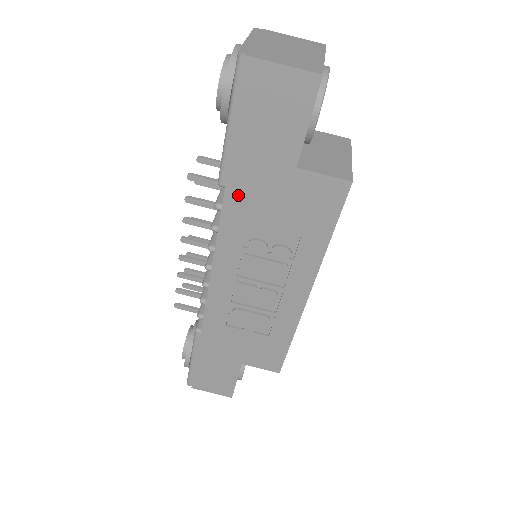
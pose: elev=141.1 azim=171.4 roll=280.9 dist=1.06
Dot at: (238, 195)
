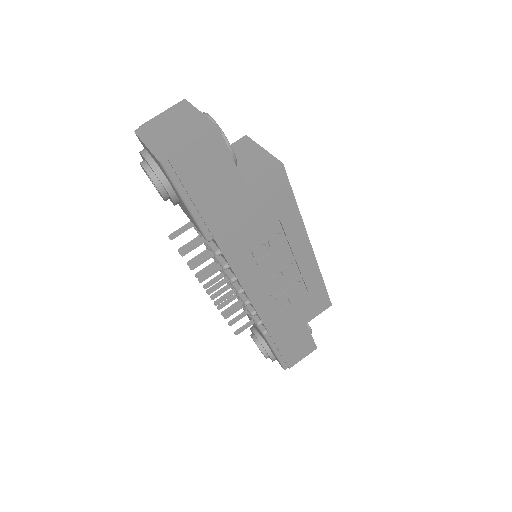
Dot at: (225, 236)
